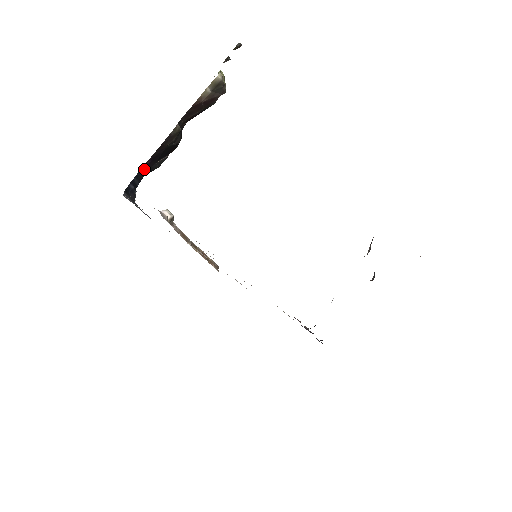
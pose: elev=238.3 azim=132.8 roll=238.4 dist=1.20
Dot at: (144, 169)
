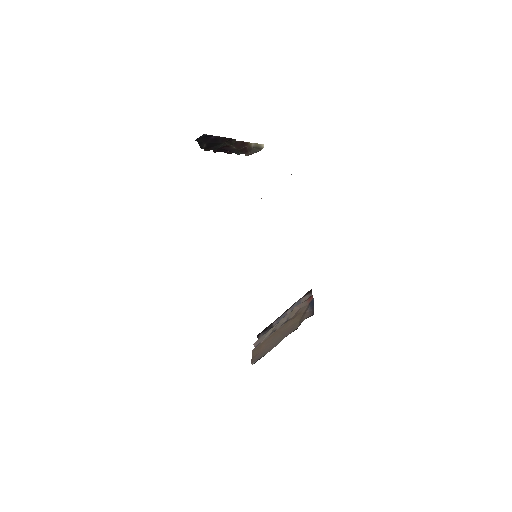
Dot at: (205, 137)
